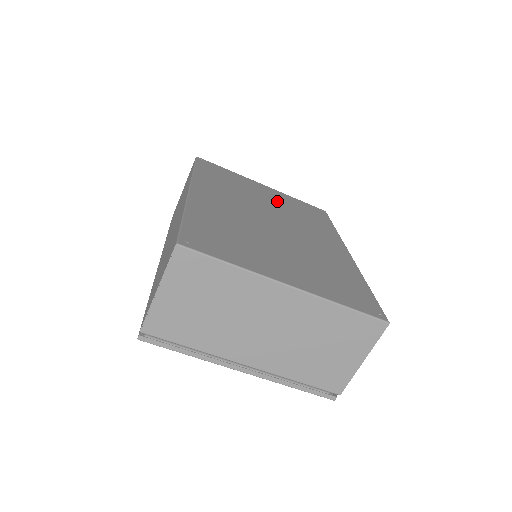
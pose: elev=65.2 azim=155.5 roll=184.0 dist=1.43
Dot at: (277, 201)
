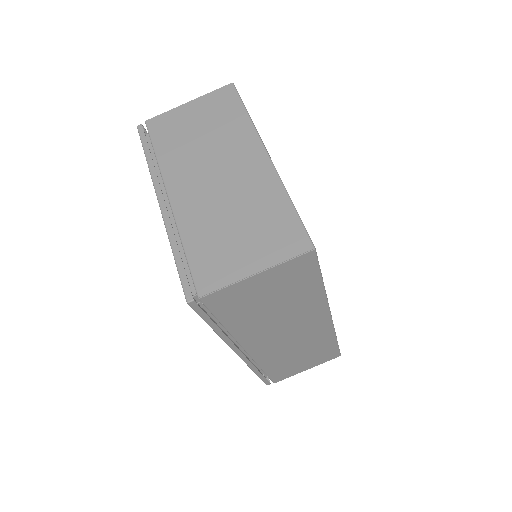
Dot at: occluded
